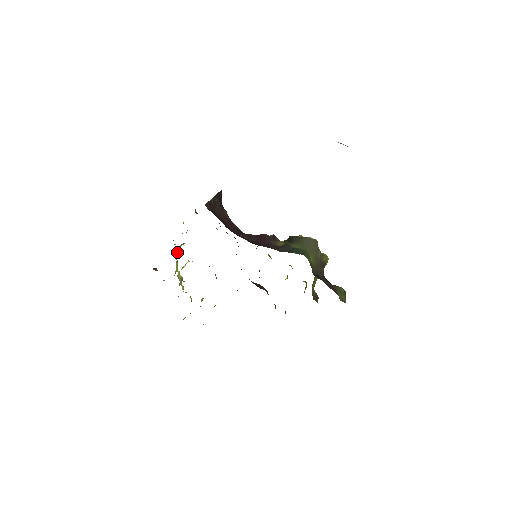
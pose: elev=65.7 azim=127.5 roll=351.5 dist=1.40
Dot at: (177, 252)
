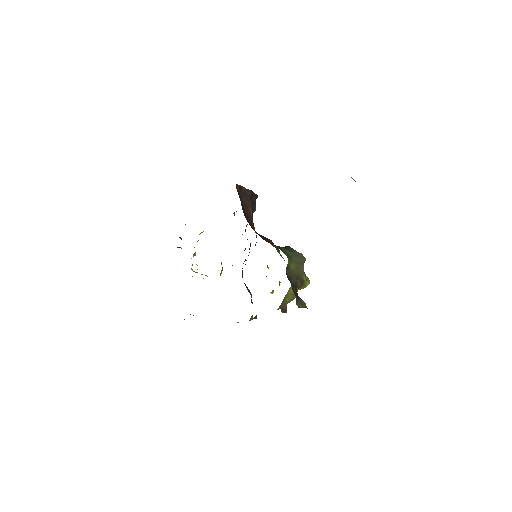
Dot at: occluded
